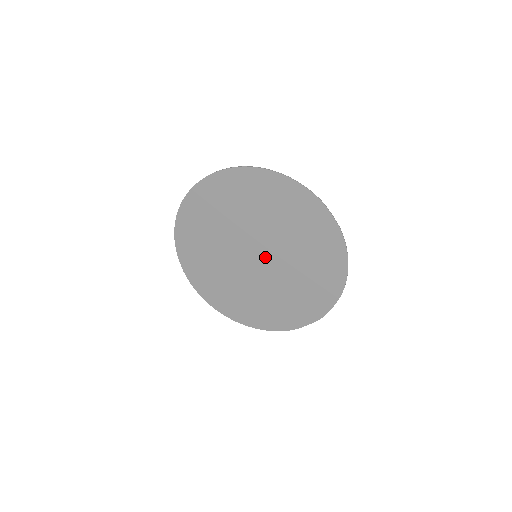
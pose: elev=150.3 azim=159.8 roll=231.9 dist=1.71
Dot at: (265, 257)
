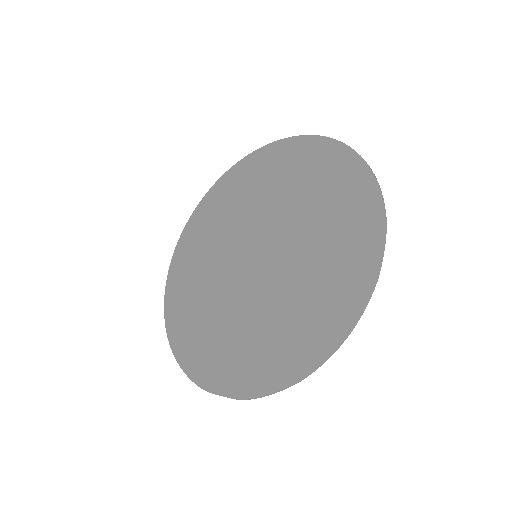
Dot at: (263, 263)
